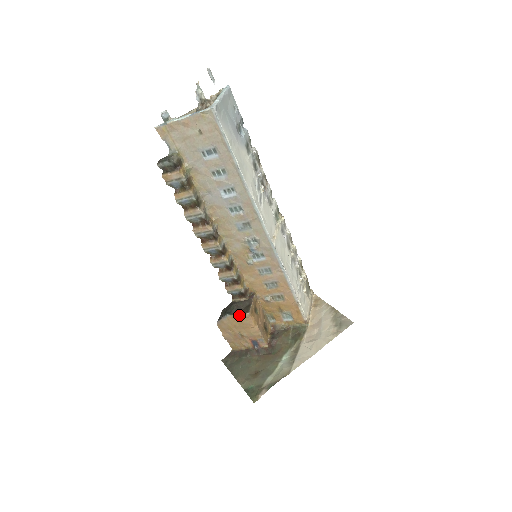
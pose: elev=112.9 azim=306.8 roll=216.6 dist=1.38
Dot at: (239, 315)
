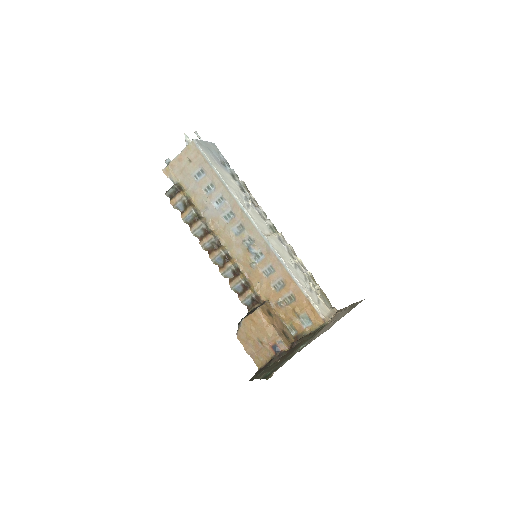
Dot at: (251, 314)
